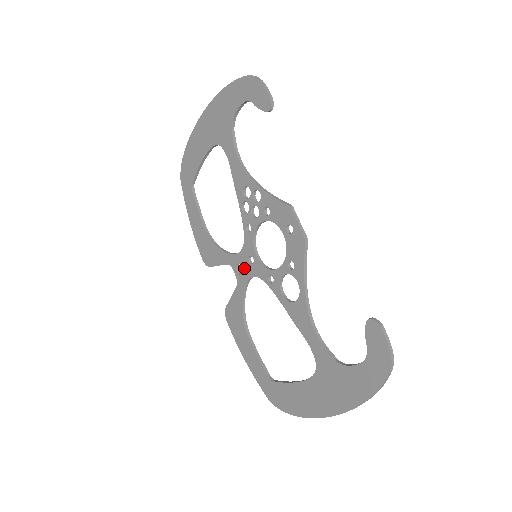
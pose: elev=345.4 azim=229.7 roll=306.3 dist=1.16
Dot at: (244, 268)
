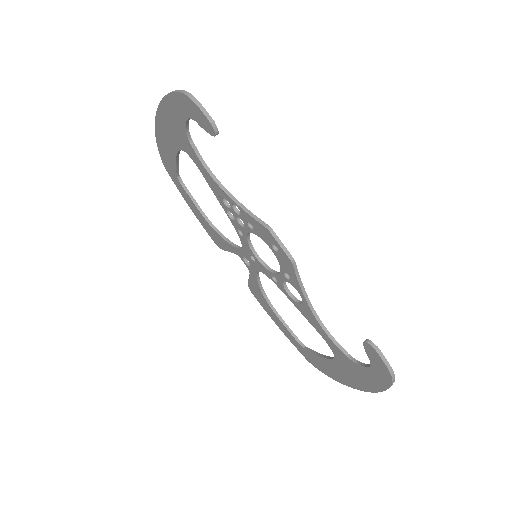
Dot at: (250, 262)
